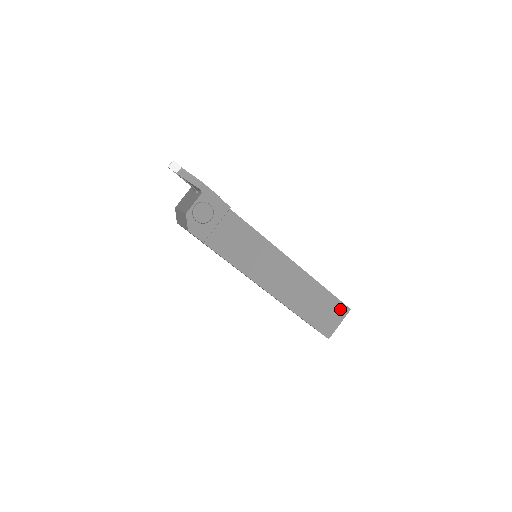
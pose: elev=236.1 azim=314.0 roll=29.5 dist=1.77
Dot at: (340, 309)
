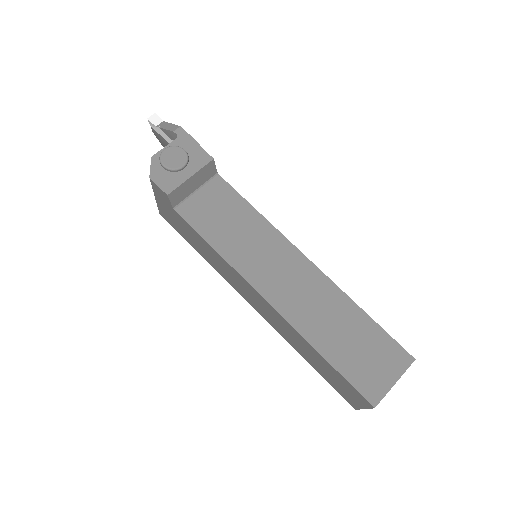
Dot at: (394, 354)
